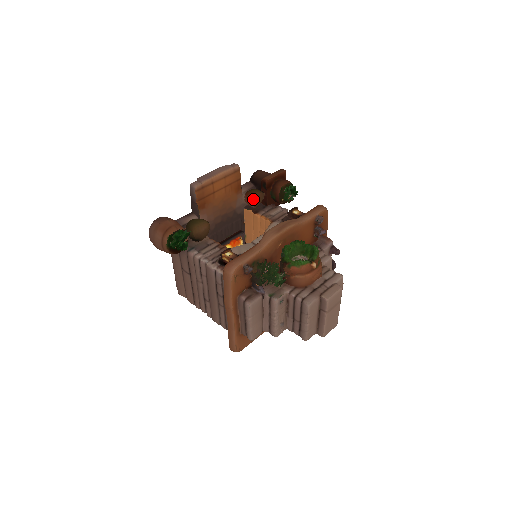
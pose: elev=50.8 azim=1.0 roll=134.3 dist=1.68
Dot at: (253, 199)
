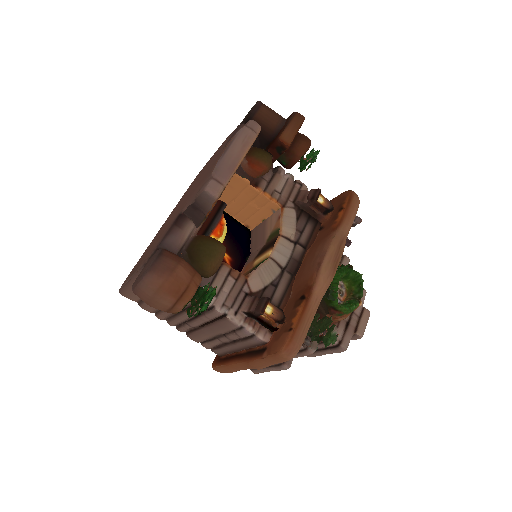
Dot at: (263, 173)
